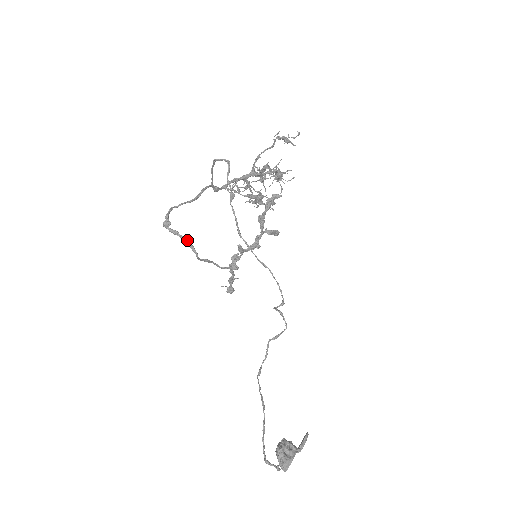
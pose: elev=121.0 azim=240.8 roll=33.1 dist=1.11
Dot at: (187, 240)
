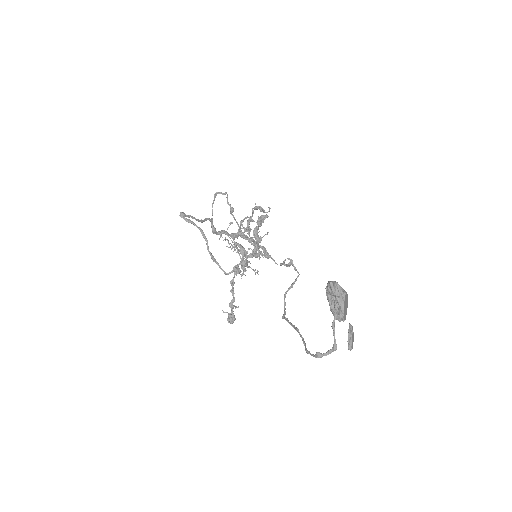
Dot at: (199, 227)
